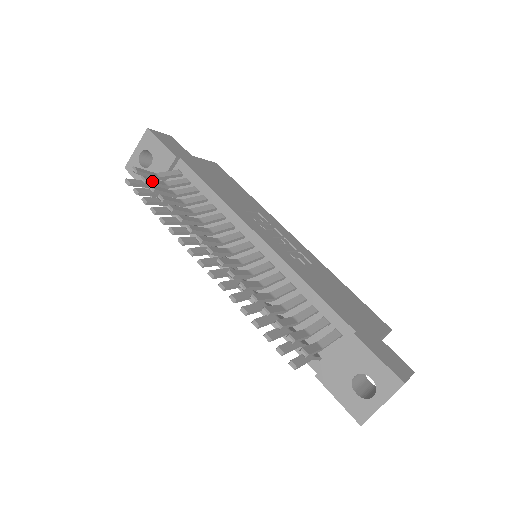
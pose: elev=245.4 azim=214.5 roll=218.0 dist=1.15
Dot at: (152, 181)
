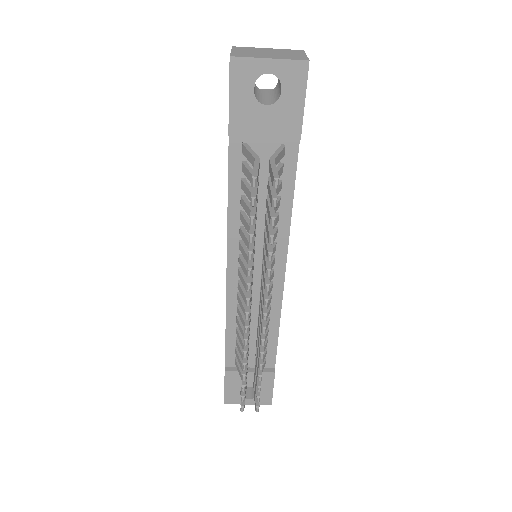
Dot at: occluded
